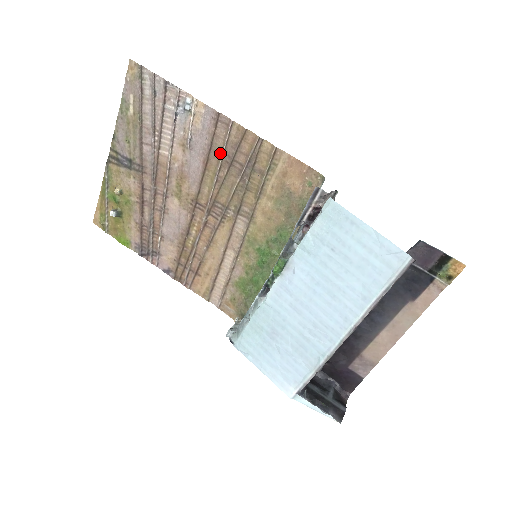
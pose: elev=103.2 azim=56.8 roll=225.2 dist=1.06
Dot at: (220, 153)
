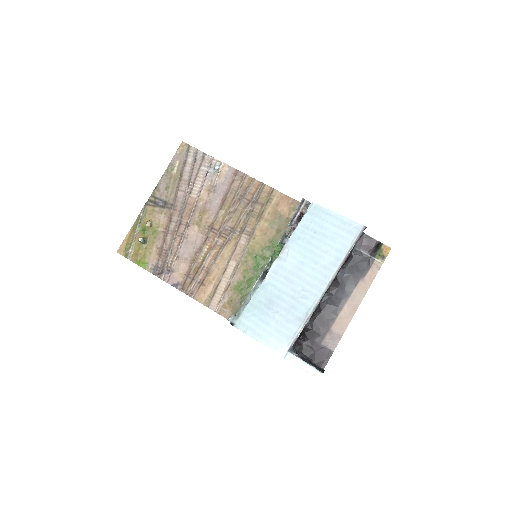
Dot at: (235, 194)
